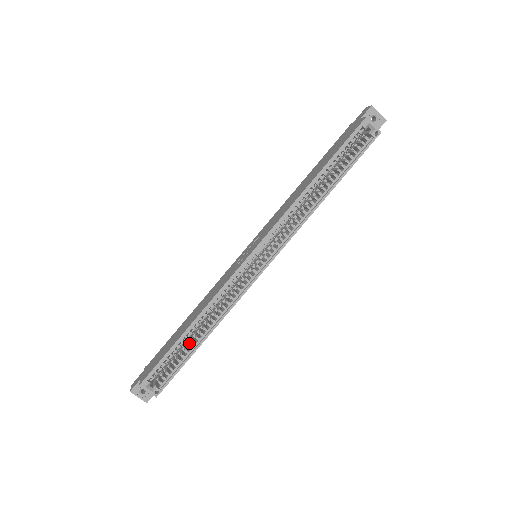
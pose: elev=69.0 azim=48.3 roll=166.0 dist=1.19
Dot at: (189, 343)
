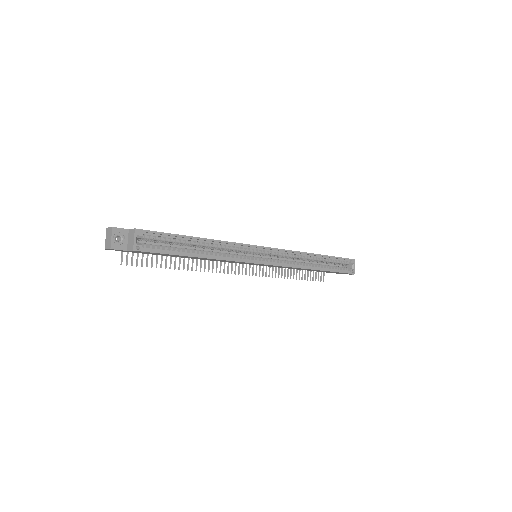
Dot at: (185, 248)
